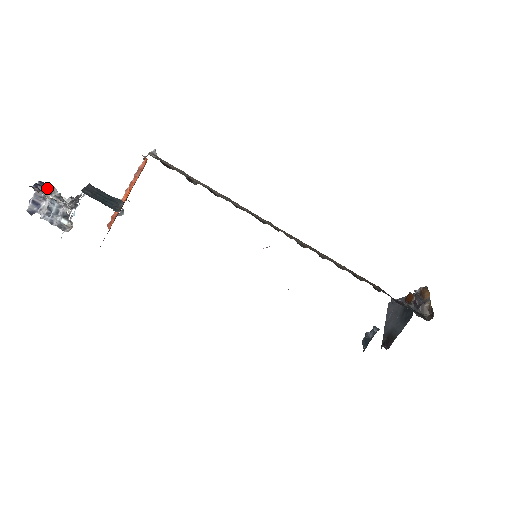
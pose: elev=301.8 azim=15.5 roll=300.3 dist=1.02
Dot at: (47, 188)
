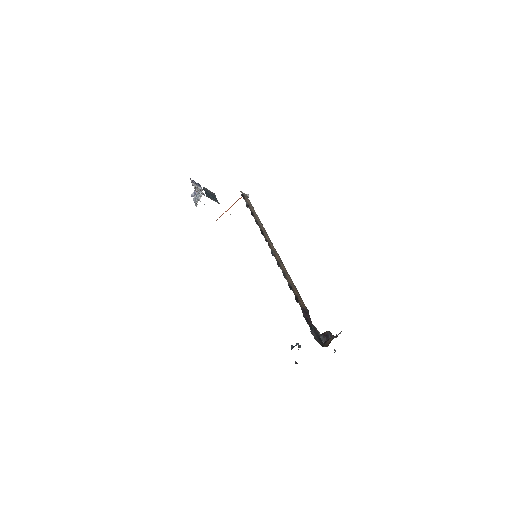
Dot at: (198, 185)
